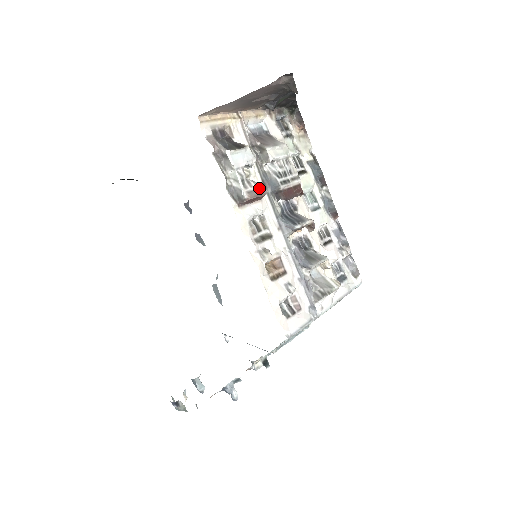
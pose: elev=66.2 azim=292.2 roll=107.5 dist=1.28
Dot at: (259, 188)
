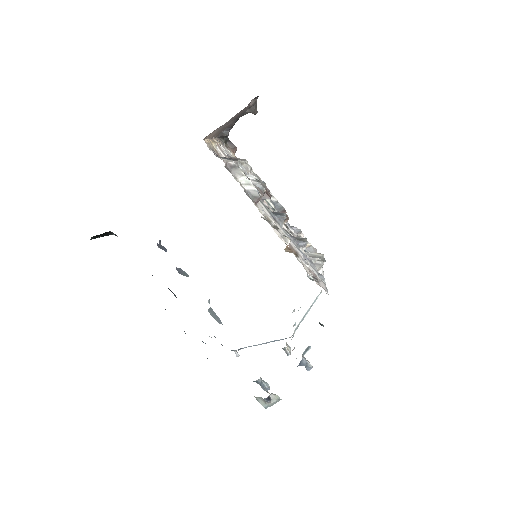
Dot at: (259, 189)
